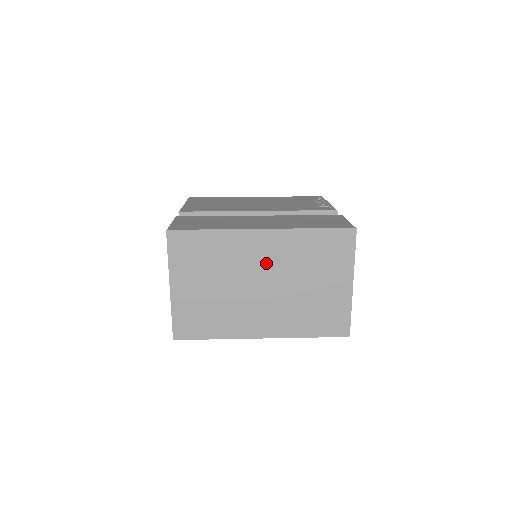
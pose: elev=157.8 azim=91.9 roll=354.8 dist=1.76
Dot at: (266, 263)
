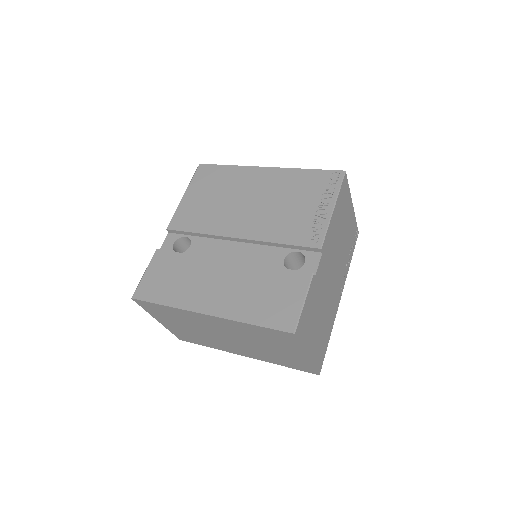
Dot at: (222, 329)
